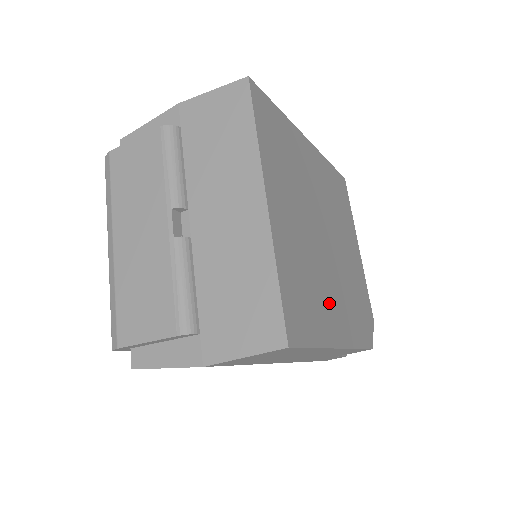
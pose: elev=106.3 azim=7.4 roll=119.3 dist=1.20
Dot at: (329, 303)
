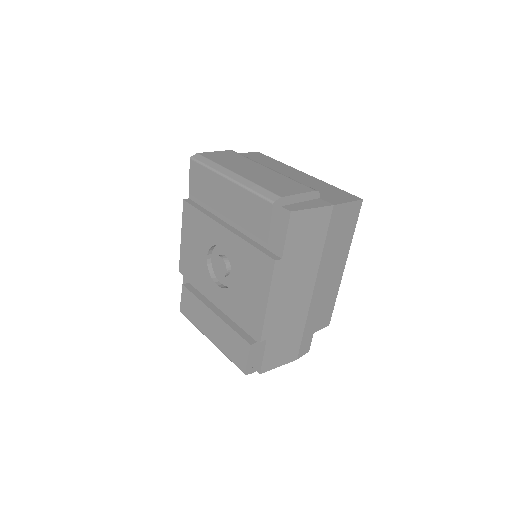
Dot at: occluded
